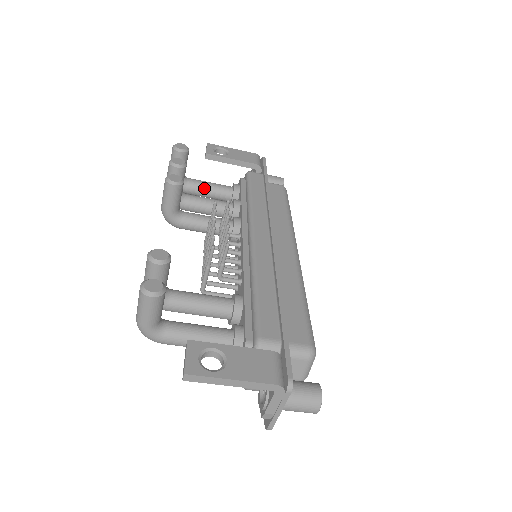
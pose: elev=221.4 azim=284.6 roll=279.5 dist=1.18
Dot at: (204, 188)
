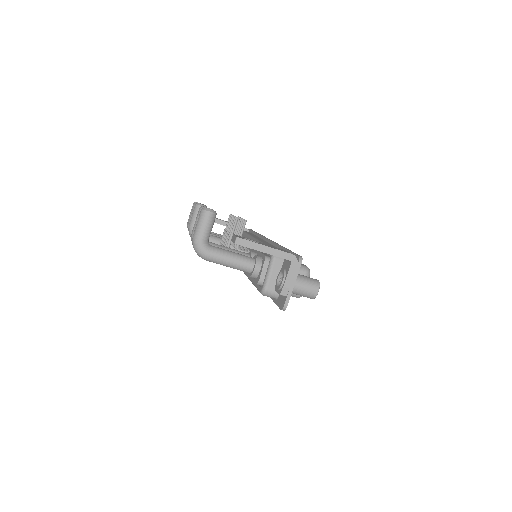
Dot at: occluded
